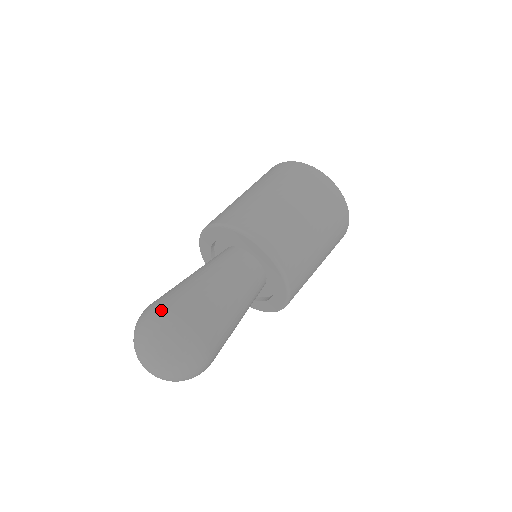
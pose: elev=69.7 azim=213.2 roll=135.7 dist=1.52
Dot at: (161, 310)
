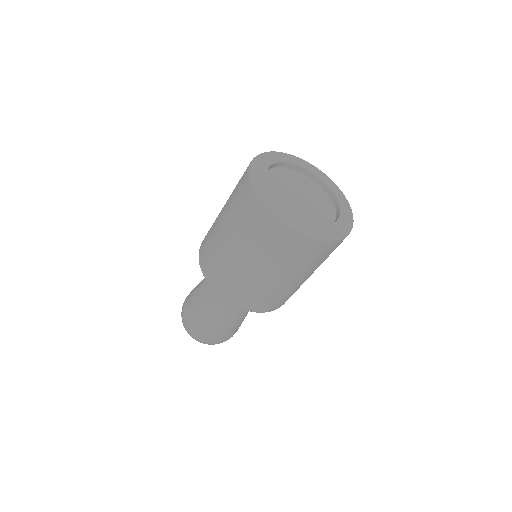
Dot at: (184, 318)
